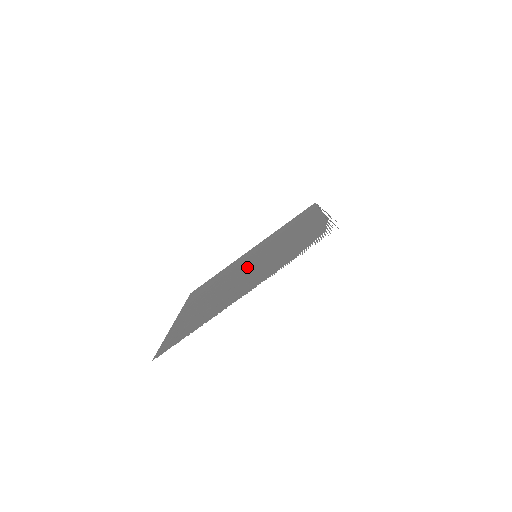
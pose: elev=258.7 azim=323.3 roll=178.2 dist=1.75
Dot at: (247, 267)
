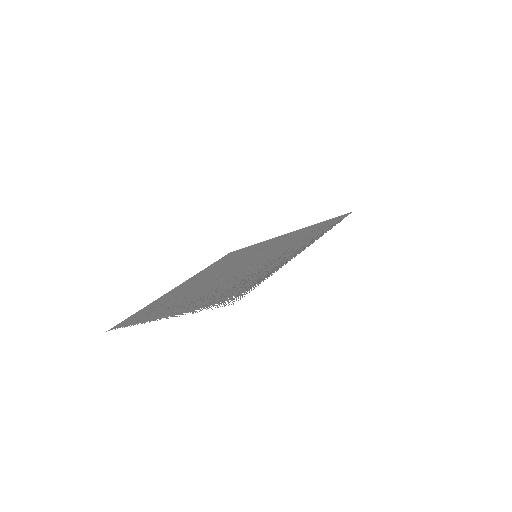
Dot at: (232, 269)
